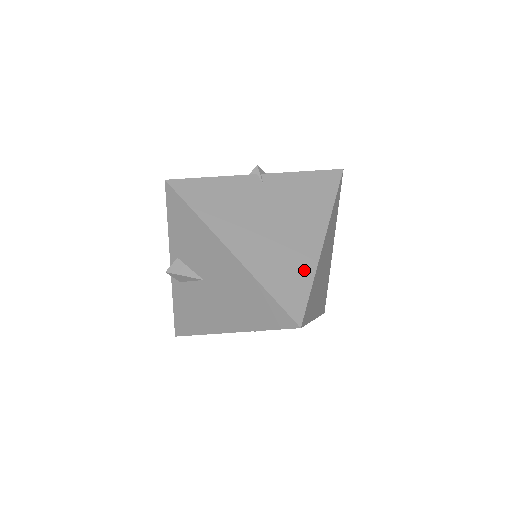
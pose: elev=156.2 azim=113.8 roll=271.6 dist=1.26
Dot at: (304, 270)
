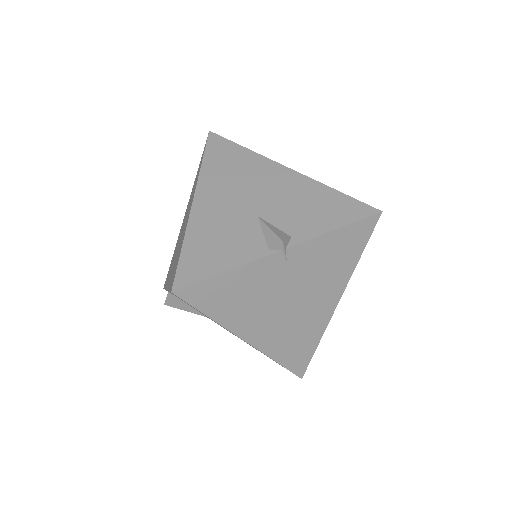
Dot at: (313, 336)
